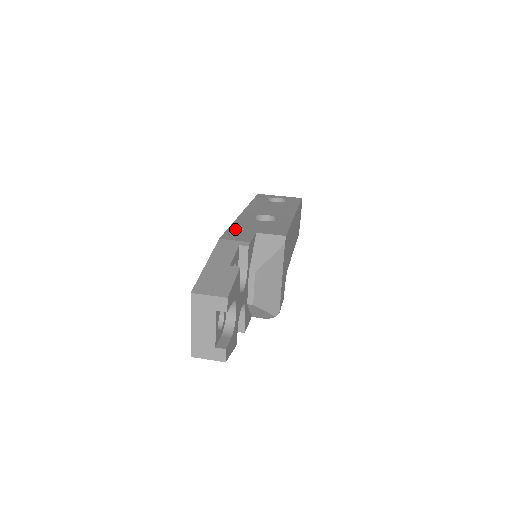
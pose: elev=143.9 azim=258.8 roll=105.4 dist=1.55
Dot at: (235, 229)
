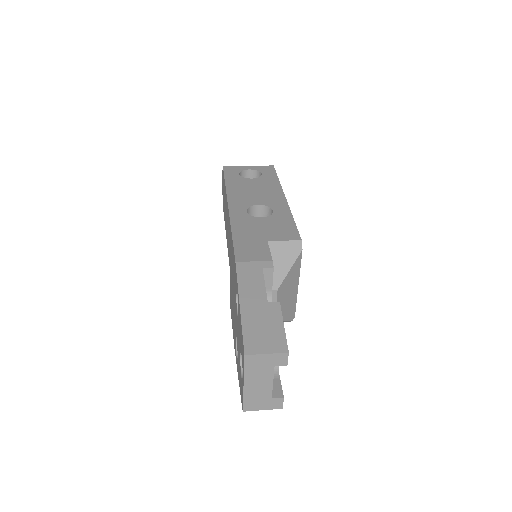
Dot at: (241, 239)
